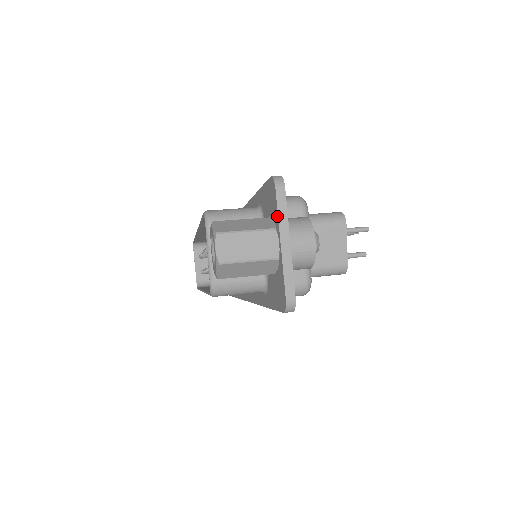
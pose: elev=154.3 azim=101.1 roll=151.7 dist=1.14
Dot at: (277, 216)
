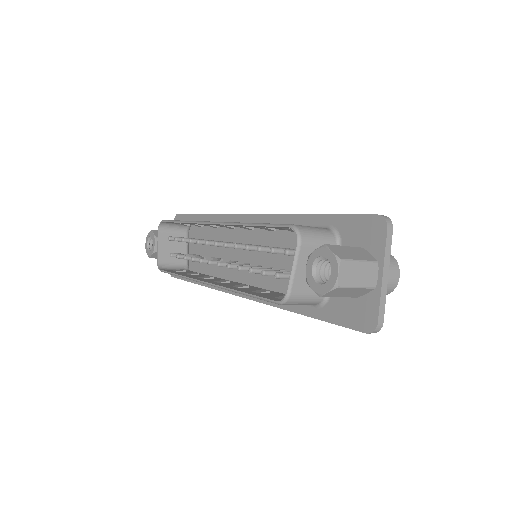
Dot at: (383, 252)
